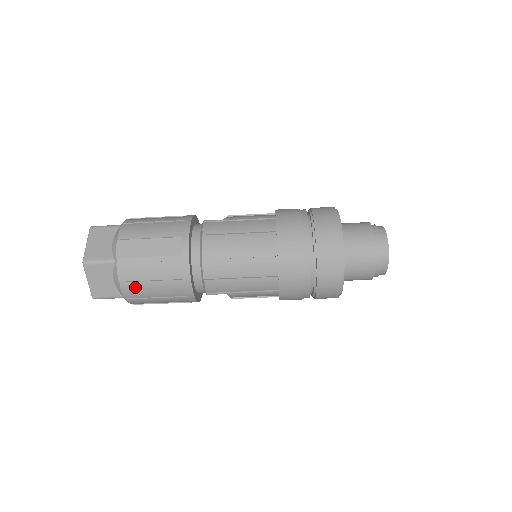
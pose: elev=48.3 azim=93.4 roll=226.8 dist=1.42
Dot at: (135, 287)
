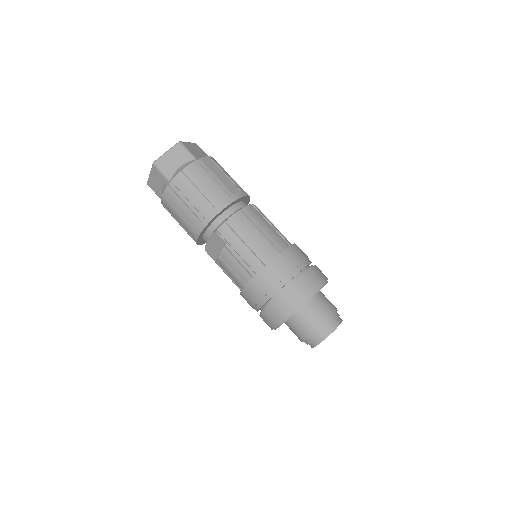
Dot at: (188, 180)
